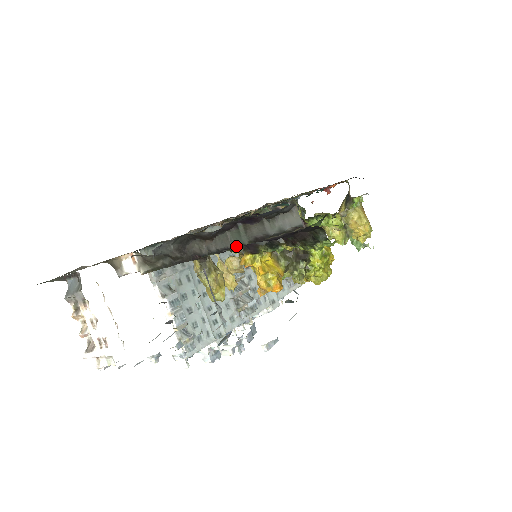
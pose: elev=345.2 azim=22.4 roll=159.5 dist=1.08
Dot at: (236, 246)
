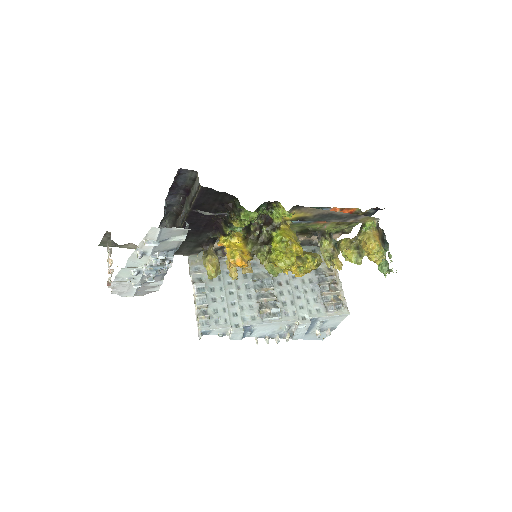
Dot at: (186, 213)
